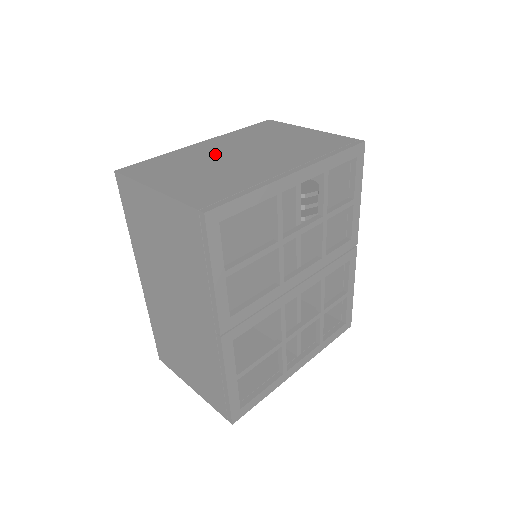
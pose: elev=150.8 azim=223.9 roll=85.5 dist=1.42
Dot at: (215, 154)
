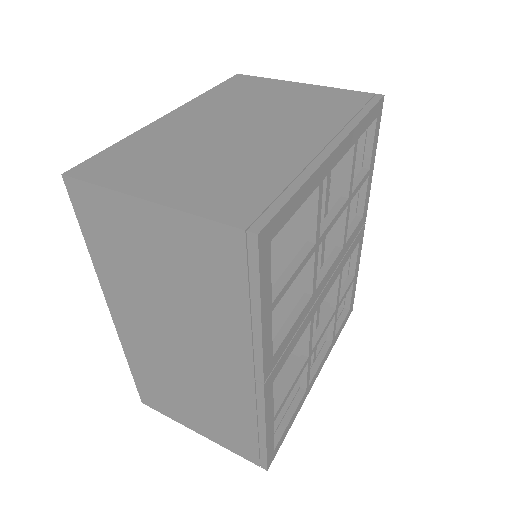
Dot at: (202, 131)
